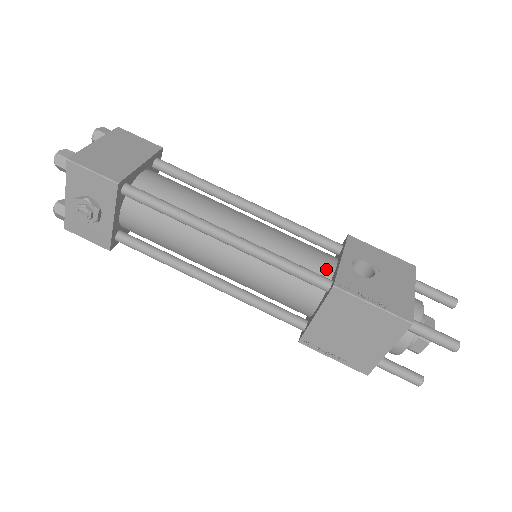
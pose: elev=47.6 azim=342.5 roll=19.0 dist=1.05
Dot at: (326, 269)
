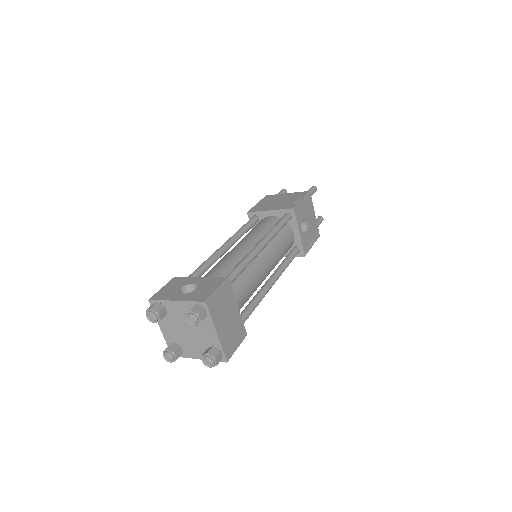
Dot at: (292, 242)
